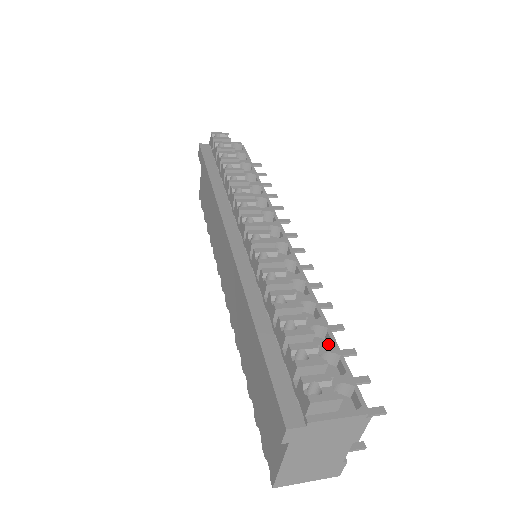
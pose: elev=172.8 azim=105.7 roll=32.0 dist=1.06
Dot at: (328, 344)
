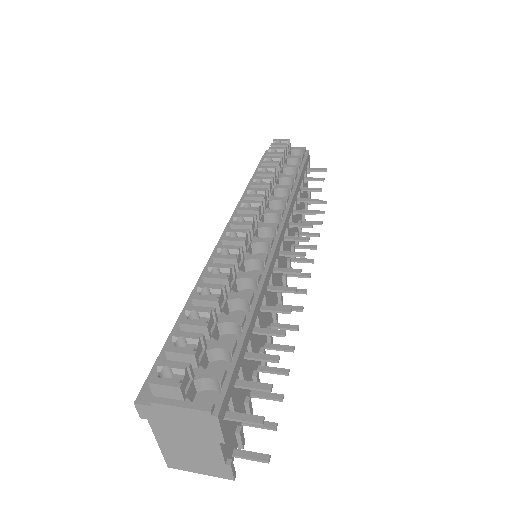
Dot at: occluded
